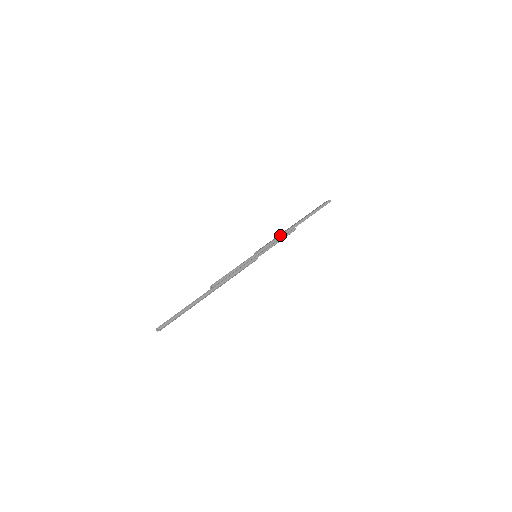
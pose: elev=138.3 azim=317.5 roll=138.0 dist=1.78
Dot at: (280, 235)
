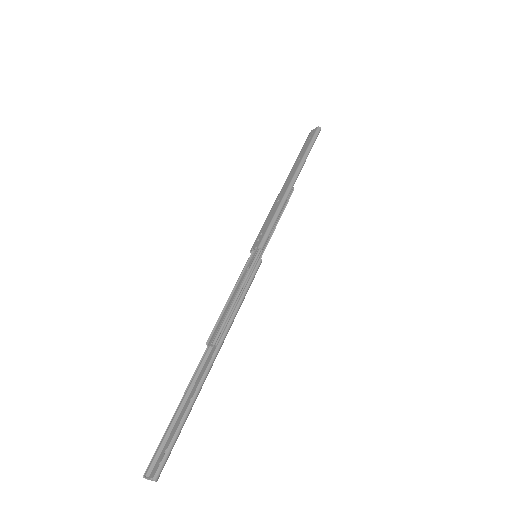
Dot at: (279, 207)
